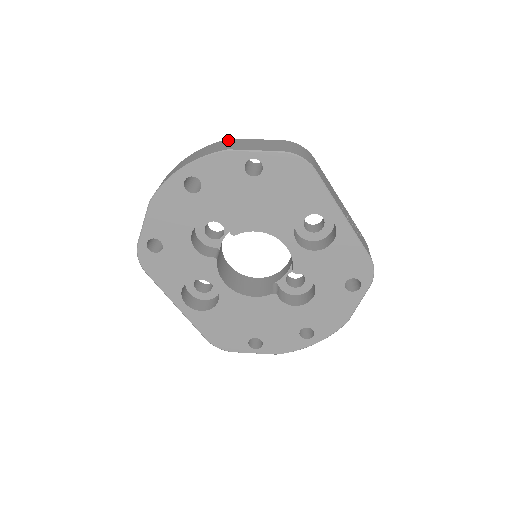
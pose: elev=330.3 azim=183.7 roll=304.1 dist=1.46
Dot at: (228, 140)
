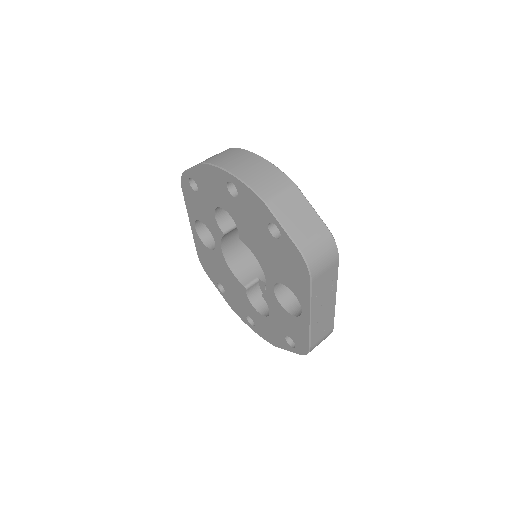
Dot at: (289, 184)
